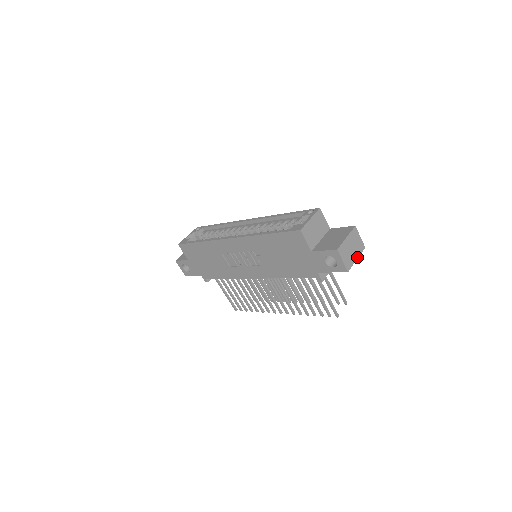
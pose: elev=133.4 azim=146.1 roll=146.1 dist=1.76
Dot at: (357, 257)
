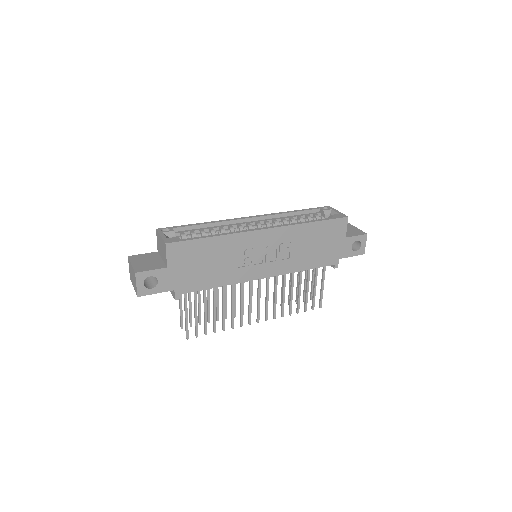
Dot at: occluded
